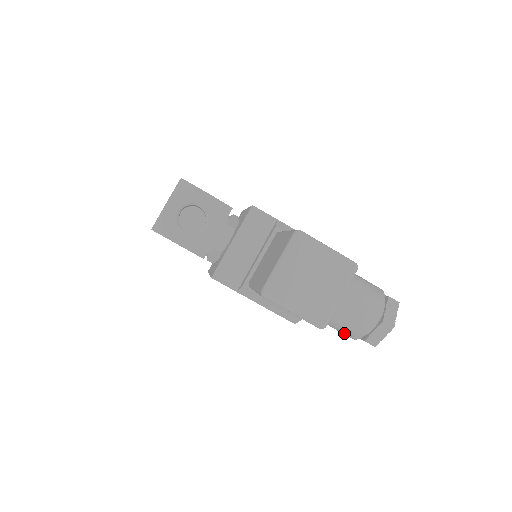
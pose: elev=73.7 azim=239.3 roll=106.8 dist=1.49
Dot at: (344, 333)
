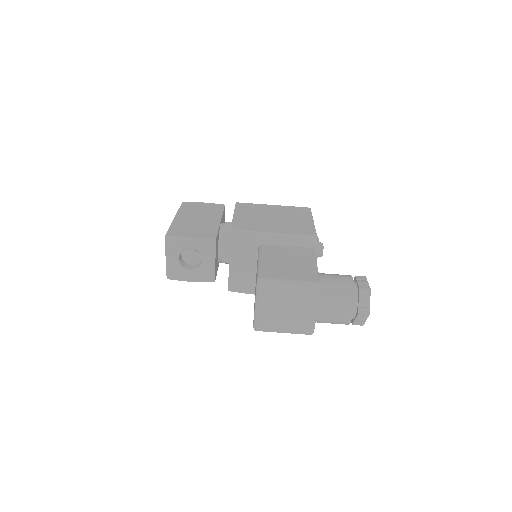
Dot at: occluded
